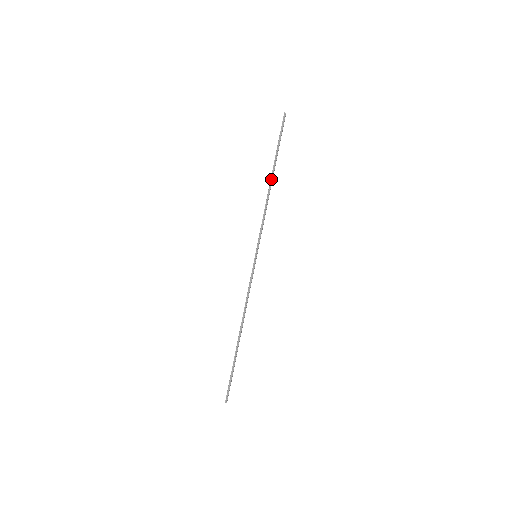
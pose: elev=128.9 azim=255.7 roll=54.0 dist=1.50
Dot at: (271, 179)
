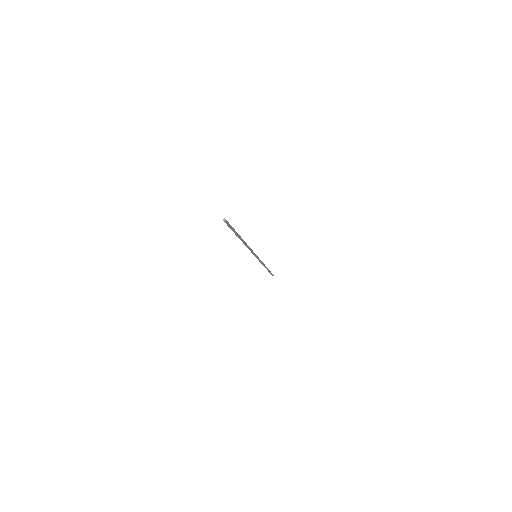
Dot at: (242, 241)
